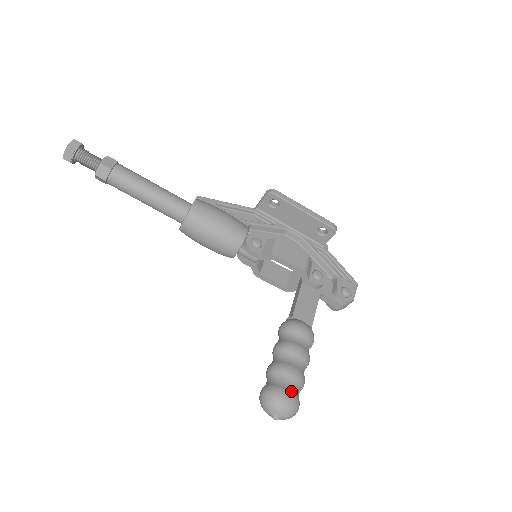
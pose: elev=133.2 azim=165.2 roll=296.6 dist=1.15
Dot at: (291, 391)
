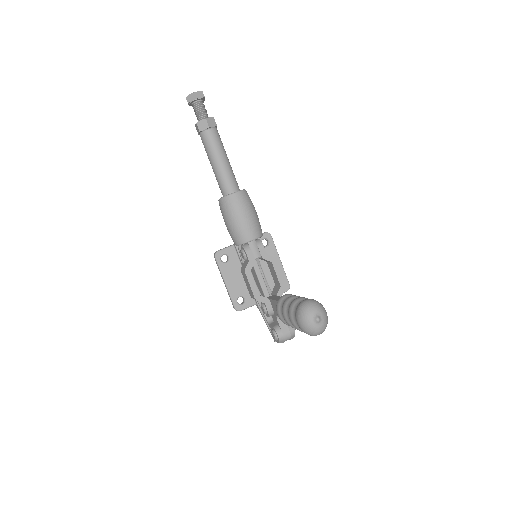
Dot at: occluded
